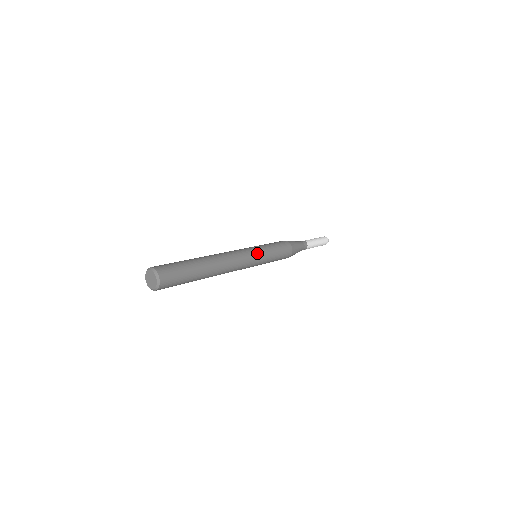
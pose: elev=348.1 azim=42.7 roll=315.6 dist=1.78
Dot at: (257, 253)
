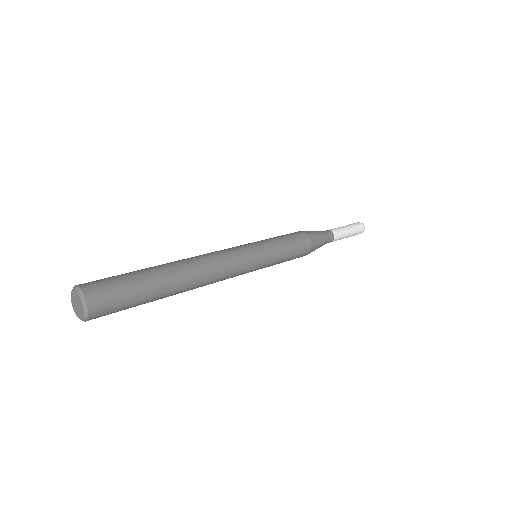
Dot at: (255, 250)
